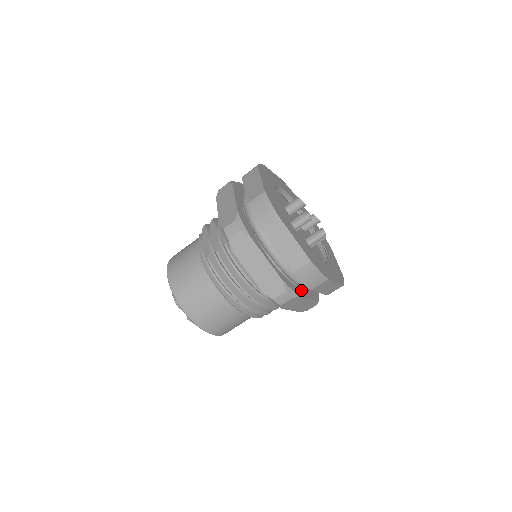
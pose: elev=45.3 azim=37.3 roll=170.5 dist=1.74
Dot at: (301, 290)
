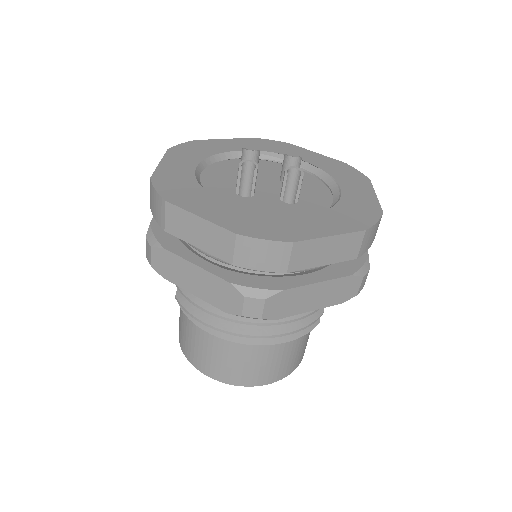
Dot at: (295, 276)
